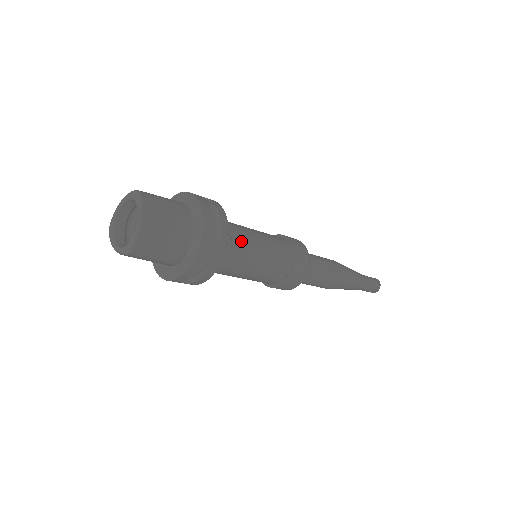
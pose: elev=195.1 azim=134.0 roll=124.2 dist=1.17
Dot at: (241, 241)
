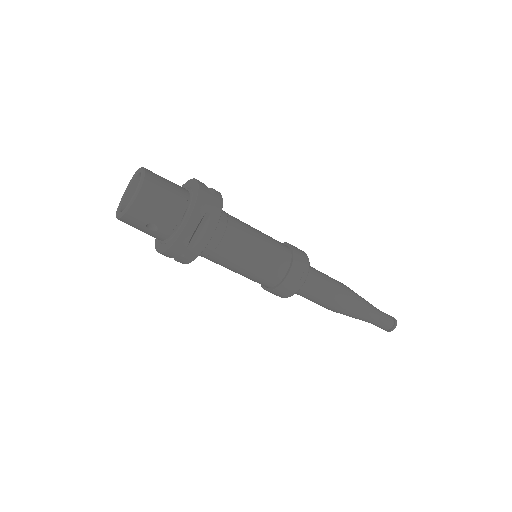
Dot at: (236, 219)
